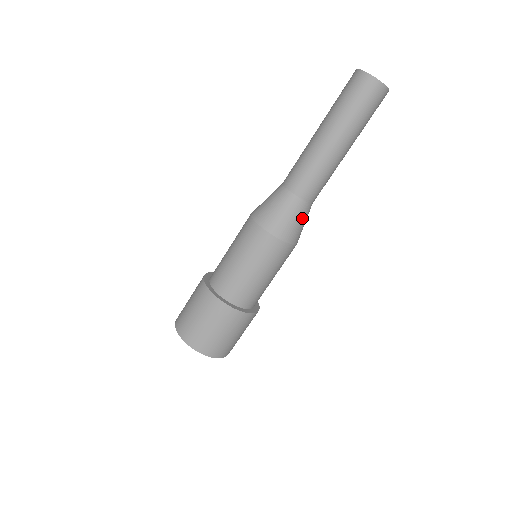
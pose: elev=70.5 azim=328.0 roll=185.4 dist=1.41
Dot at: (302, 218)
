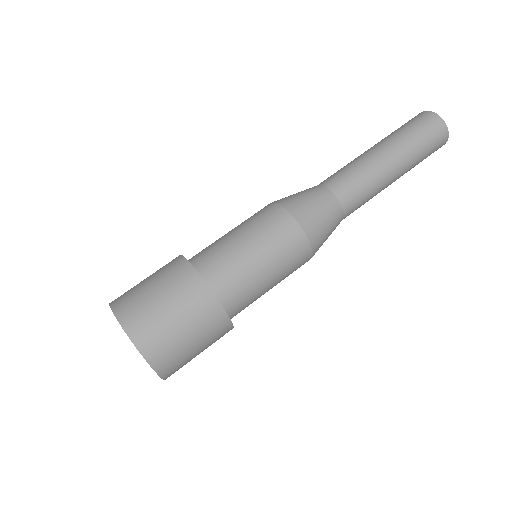
Dot at: (332, 228)
